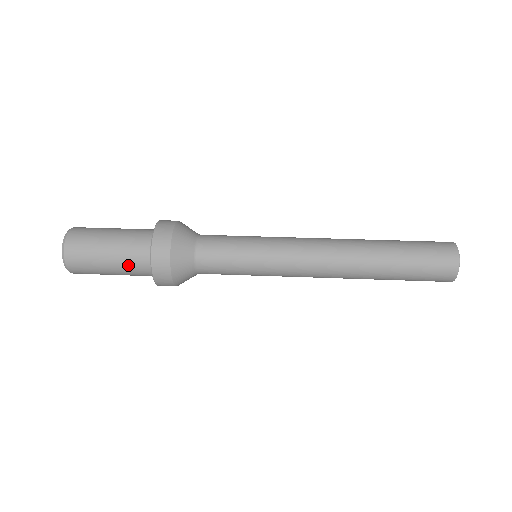
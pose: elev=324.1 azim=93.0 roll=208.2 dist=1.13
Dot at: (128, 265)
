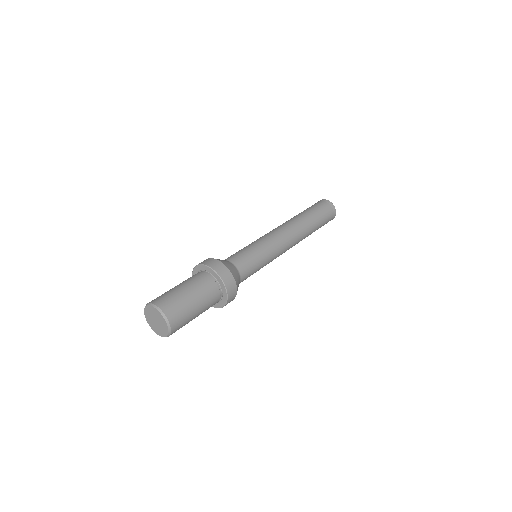
Dot at: occluded
